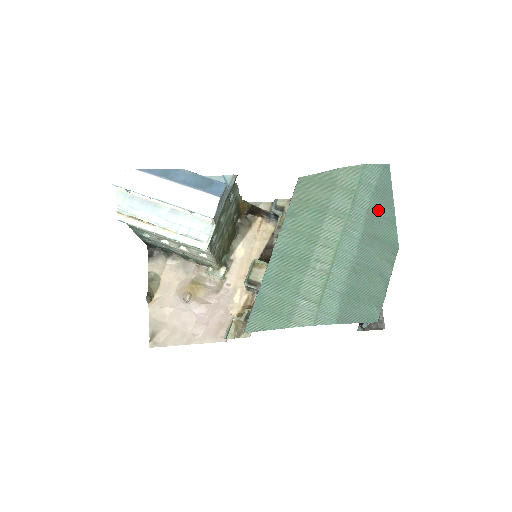
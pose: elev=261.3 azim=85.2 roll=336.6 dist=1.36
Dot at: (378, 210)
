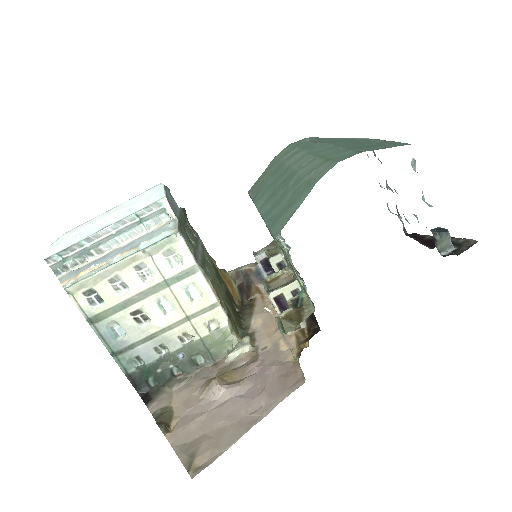
Dot at: (326, 140)
